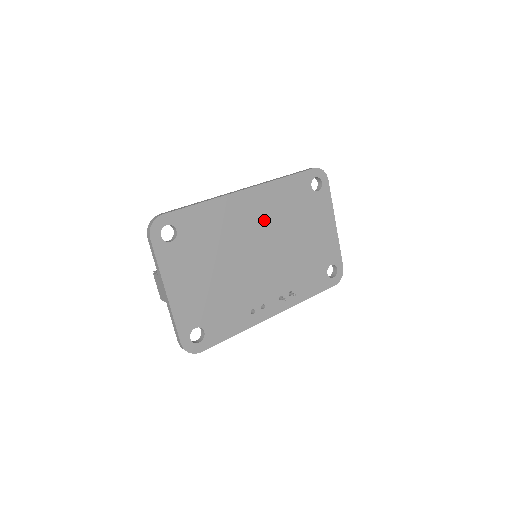
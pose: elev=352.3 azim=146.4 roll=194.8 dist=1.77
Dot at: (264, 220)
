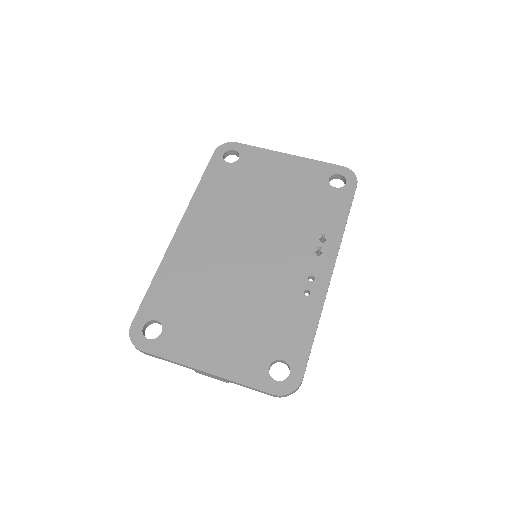
Dot at: (220, 227)
